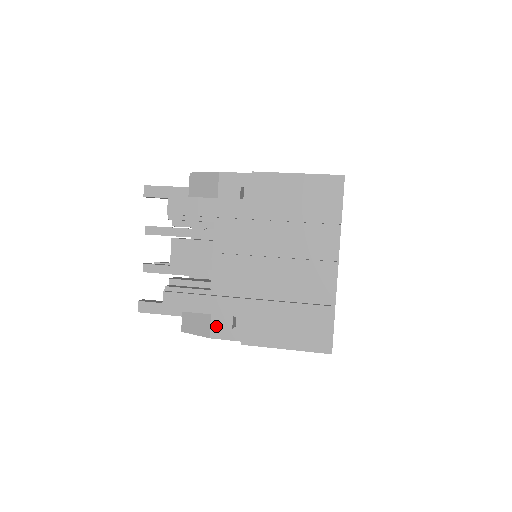
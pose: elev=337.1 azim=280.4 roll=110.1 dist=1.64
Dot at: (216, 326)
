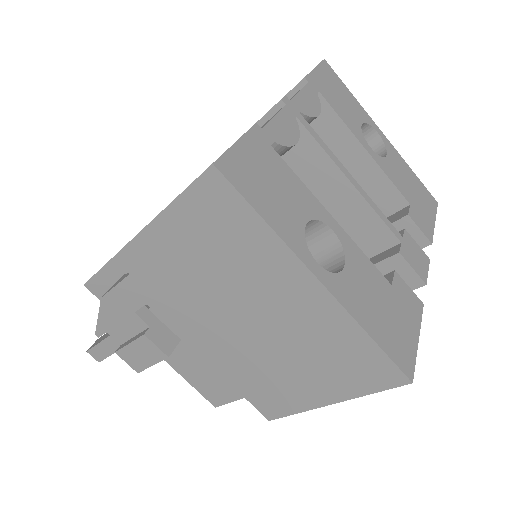
Dot at: (119, 280)
